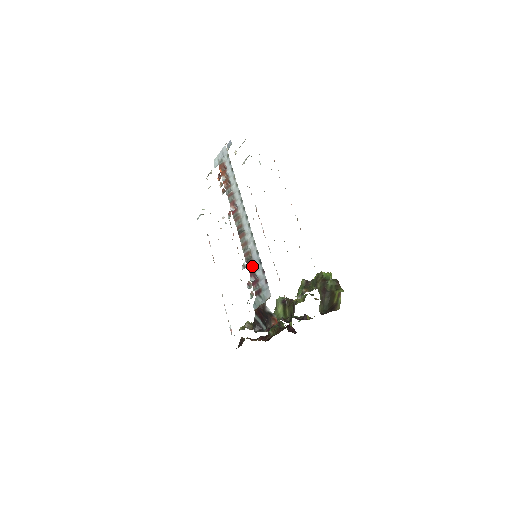
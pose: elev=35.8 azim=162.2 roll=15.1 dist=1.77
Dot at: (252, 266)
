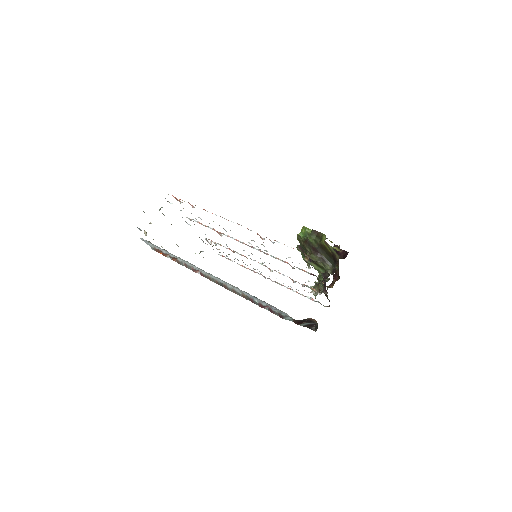
Dot at: (256, 303)
